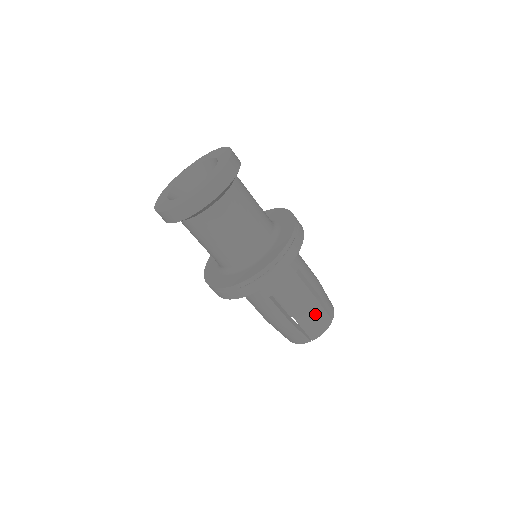
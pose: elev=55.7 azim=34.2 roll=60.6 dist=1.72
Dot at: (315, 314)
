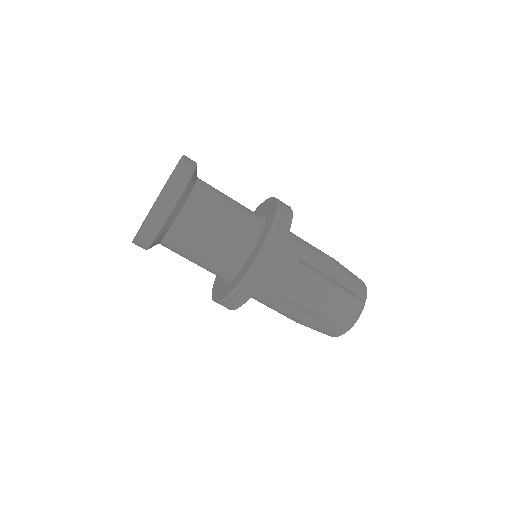
Dot at: (338, 302)
